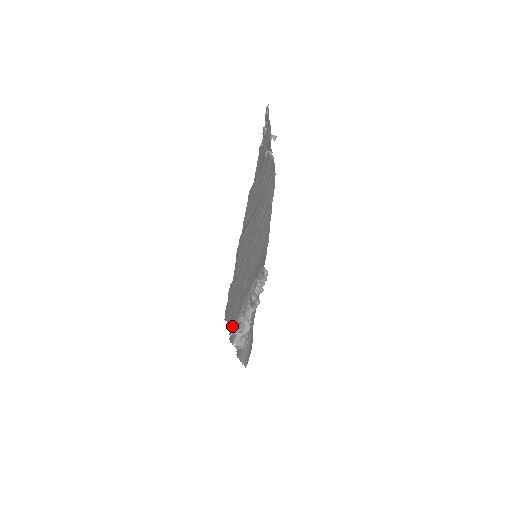
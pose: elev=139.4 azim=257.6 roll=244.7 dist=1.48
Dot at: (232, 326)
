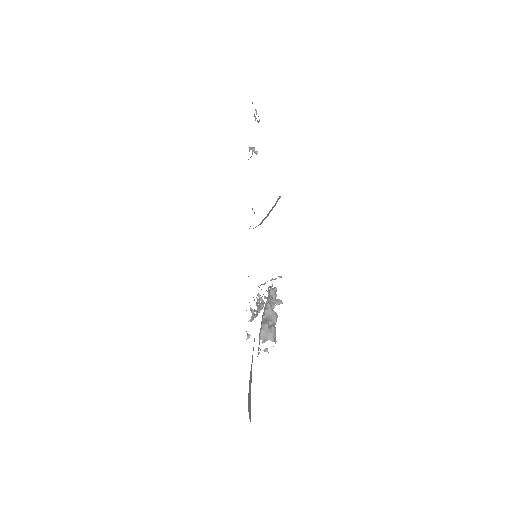
Dot at: occluded
